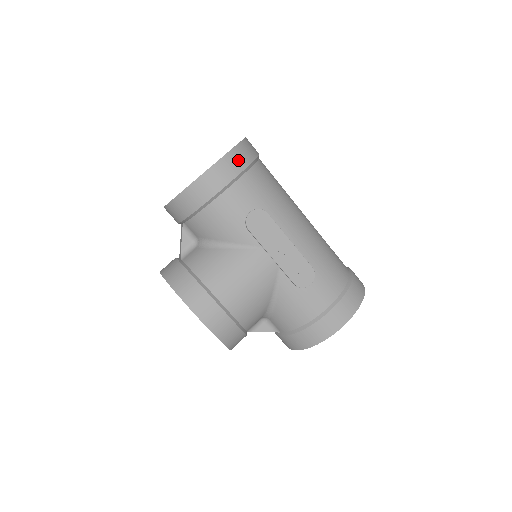
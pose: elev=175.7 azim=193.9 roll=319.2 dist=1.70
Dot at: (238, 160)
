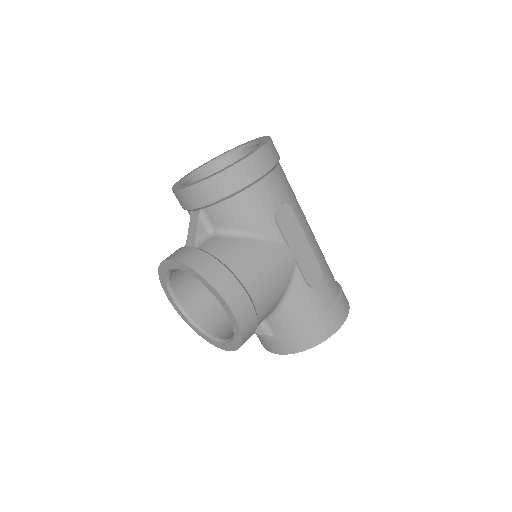
Dot at: (273, 153)
